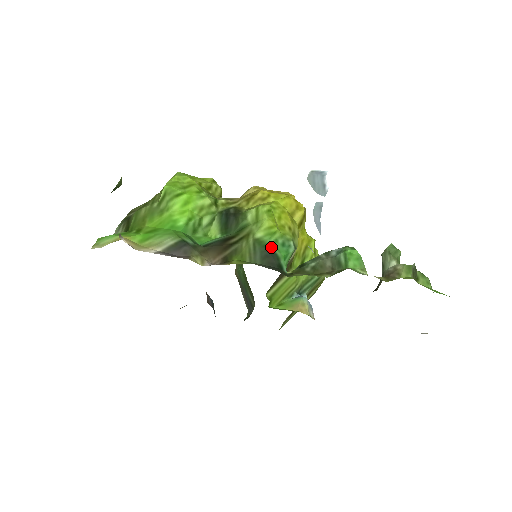
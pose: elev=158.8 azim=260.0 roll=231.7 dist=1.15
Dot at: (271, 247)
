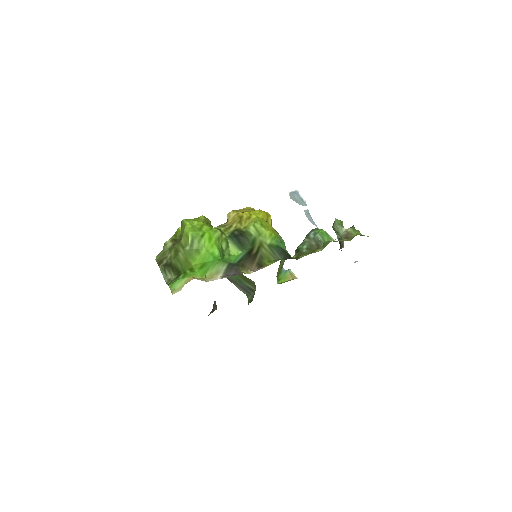
Dot at: (279, 246)
